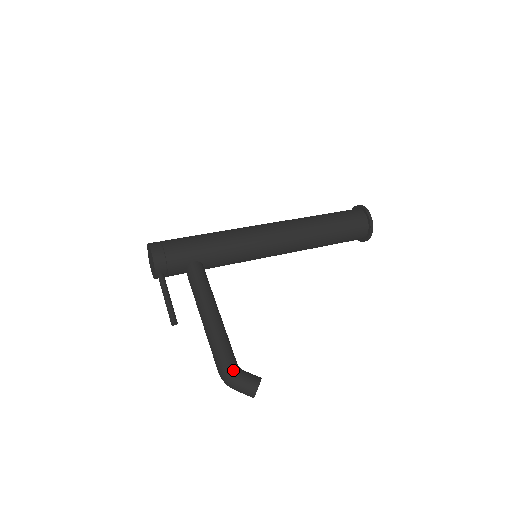
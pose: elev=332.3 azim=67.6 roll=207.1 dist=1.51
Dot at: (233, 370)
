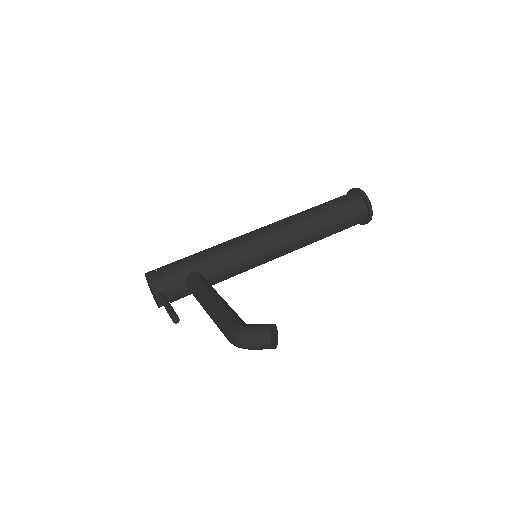
Dot at: (239, 325)
